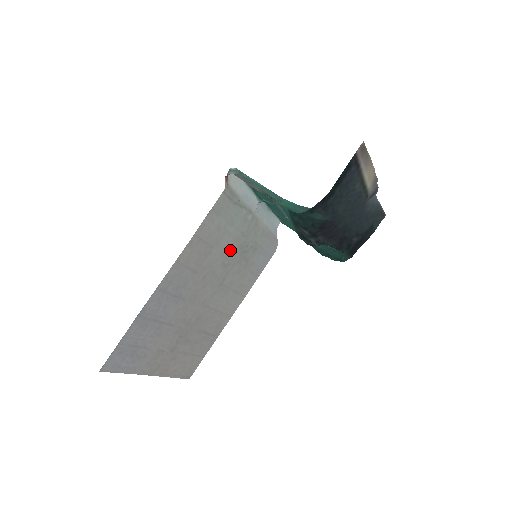
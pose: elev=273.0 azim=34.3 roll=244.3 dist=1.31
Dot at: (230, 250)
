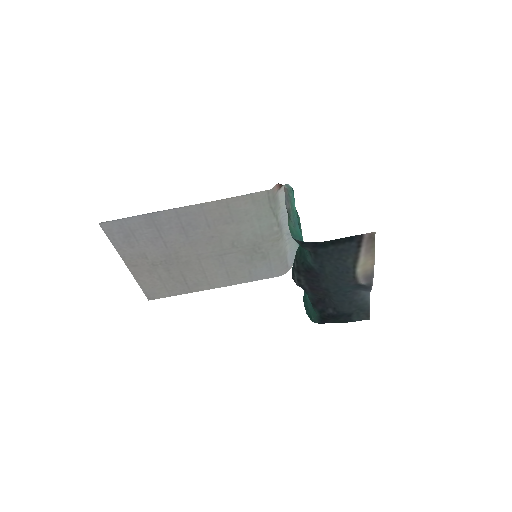
Dot at: (245, 238)
